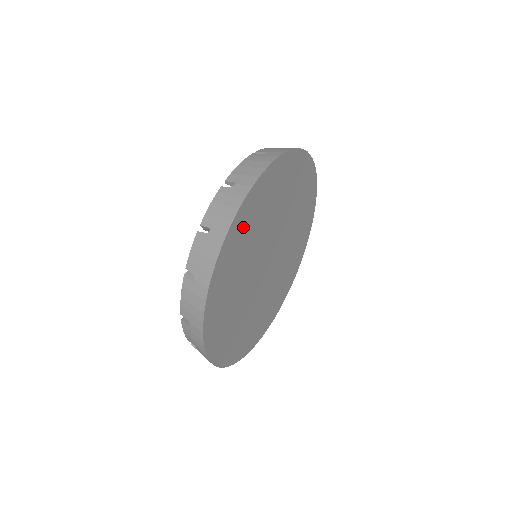
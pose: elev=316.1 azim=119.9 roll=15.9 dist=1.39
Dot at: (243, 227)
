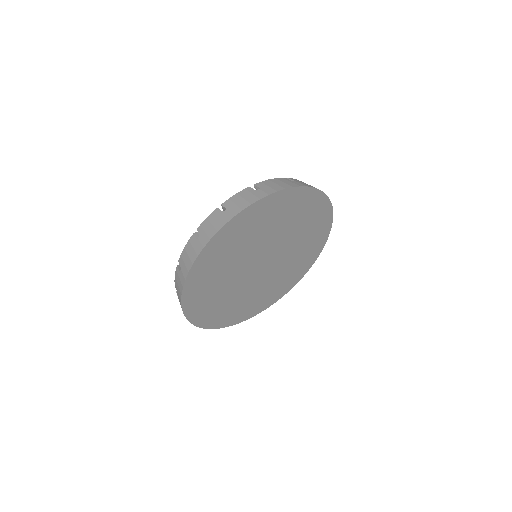
Dot at: (250, 220)
